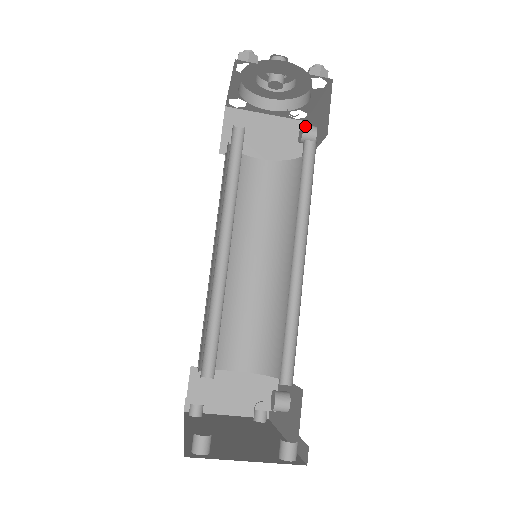
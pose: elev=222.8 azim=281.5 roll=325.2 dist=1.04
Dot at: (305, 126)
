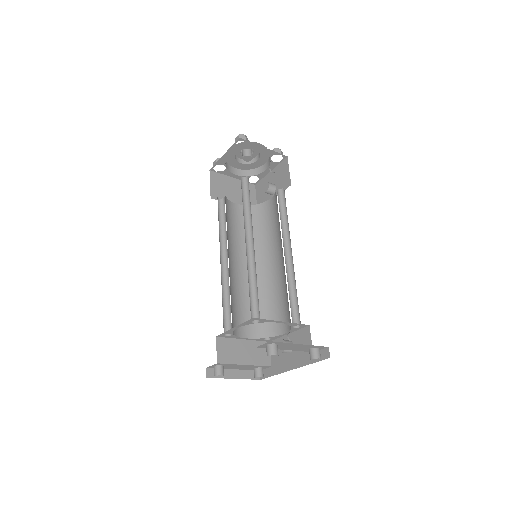
Dot at: (269, 183)
